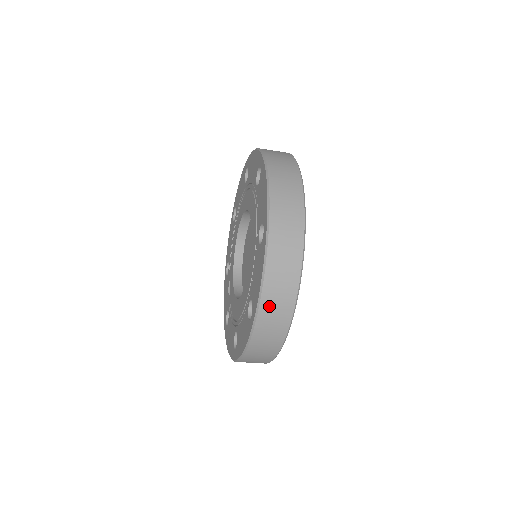
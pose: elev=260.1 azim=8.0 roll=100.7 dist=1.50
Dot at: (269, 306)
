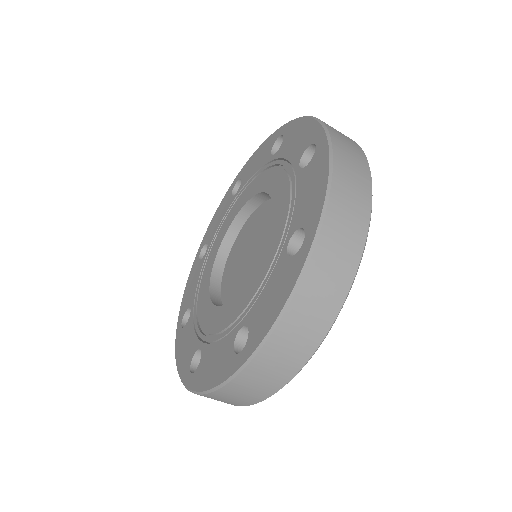
Dot at: (276, 349)
